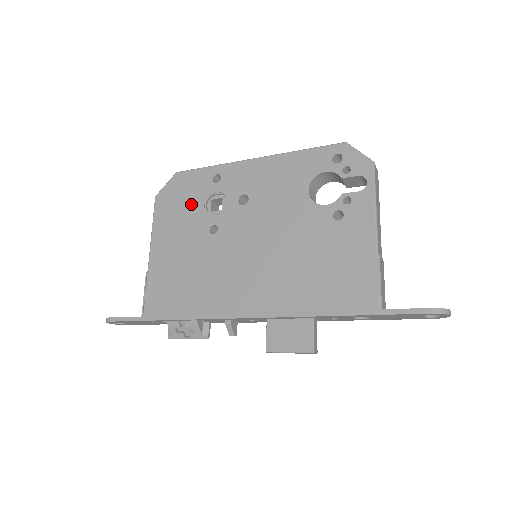
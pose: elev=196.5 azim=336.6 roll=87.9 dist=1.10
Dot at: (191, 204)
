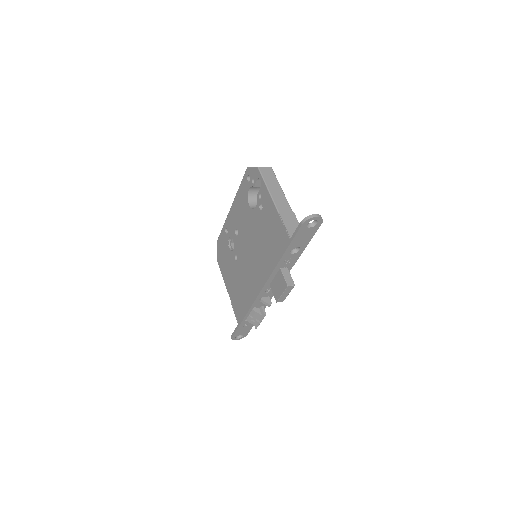
Dot at: (226, 253)
